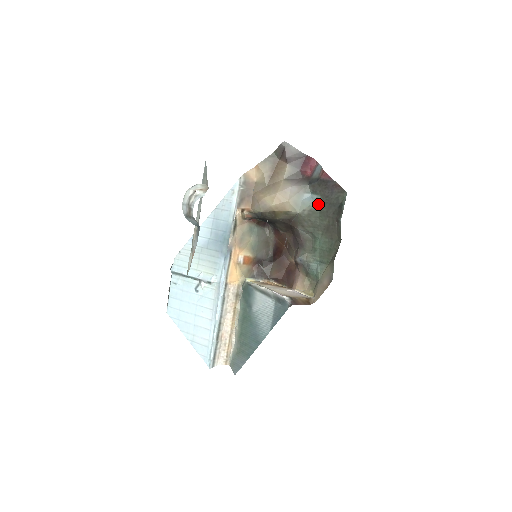
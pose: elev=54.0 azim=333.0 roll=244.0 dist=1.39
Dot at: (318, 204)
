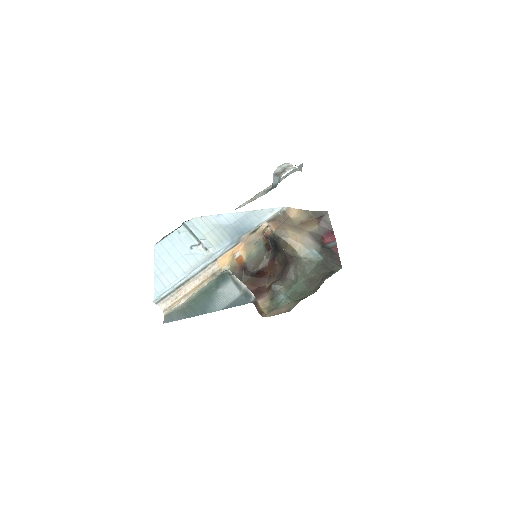
Dot at: (318, 261)
